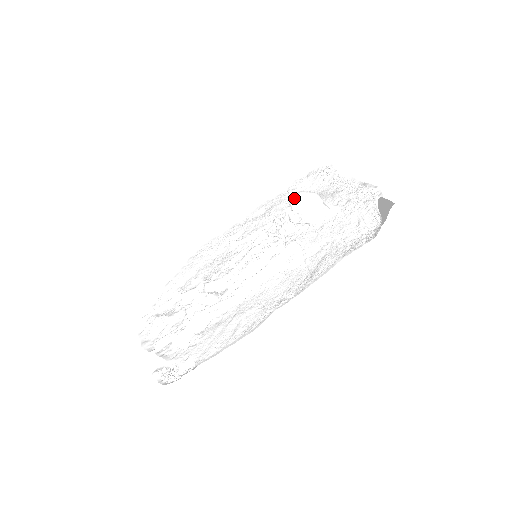
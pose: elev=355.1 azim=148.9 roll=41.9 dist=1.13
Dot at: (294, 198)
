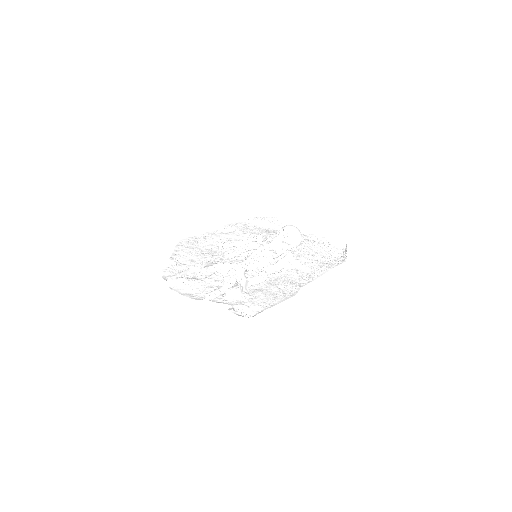
Dot at: (290, 227)
